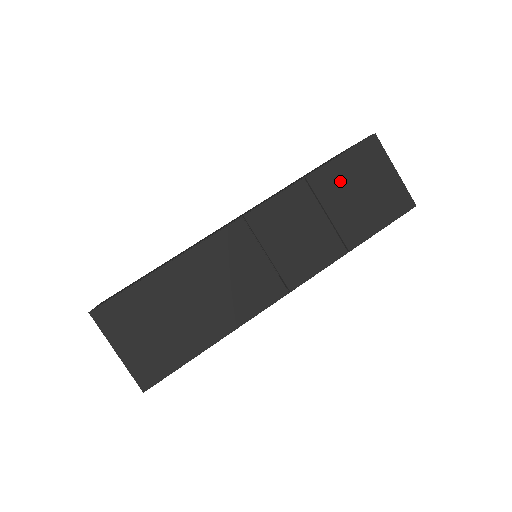
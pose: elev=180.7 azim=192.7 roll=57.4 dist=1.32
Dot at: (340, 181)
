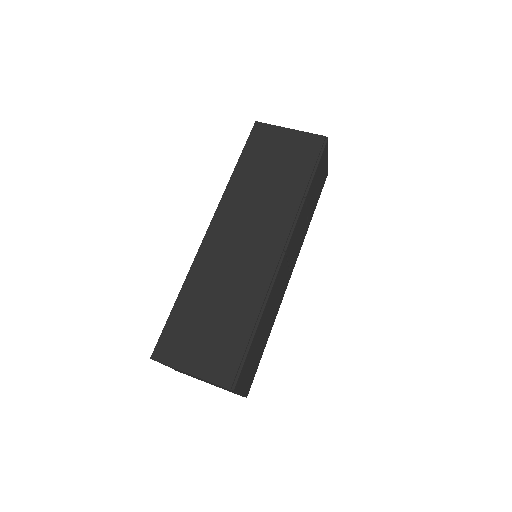
Dot at: (314, 186)
